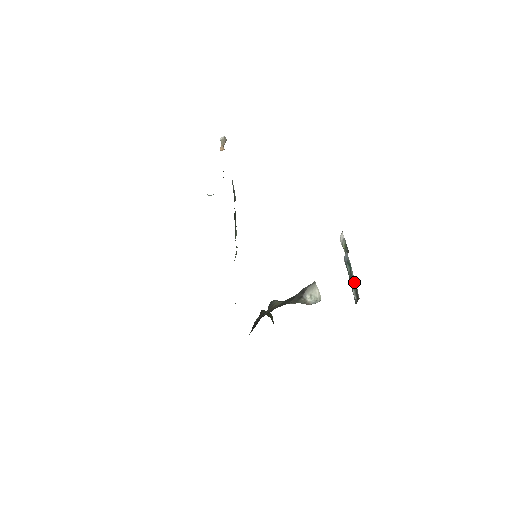
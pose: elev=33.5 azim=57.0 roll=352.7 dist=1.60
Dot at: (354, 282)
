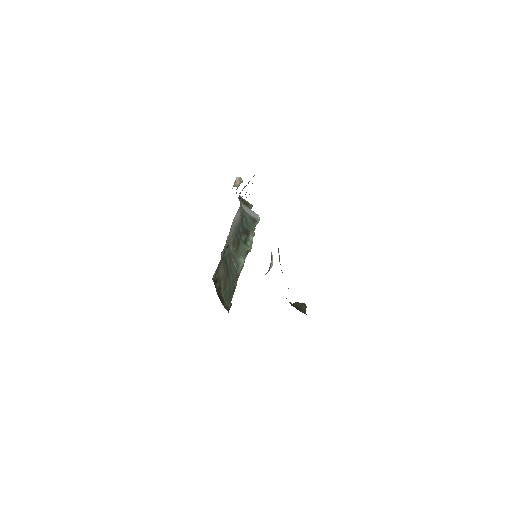
Dot at: occluded
